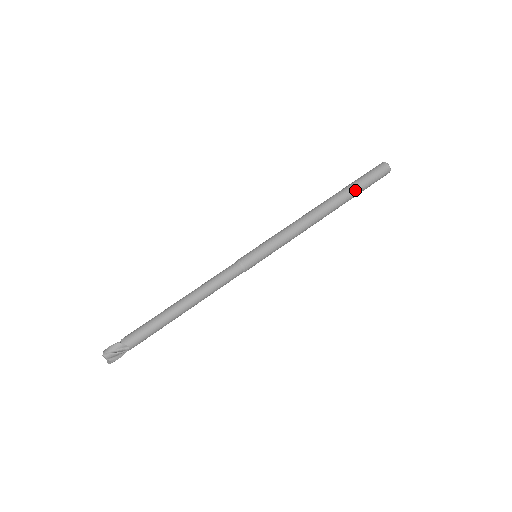
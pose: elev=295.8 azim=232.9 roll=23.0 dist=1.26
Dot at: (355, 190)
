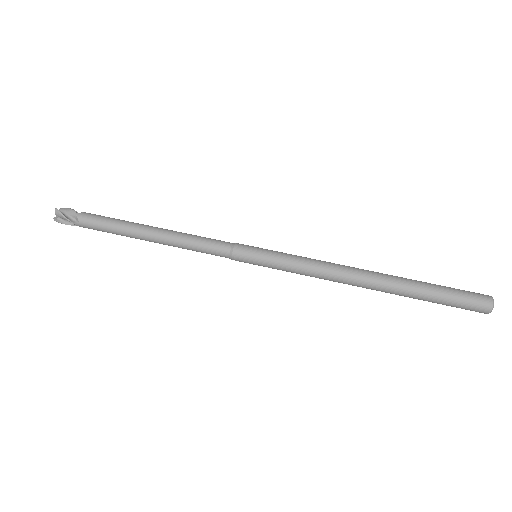
Dot at: (423, 292)
